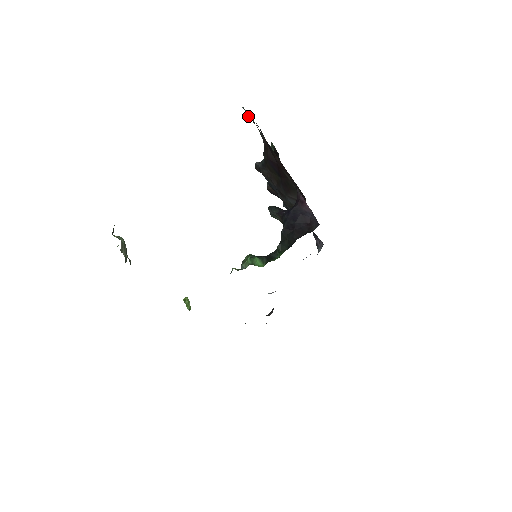
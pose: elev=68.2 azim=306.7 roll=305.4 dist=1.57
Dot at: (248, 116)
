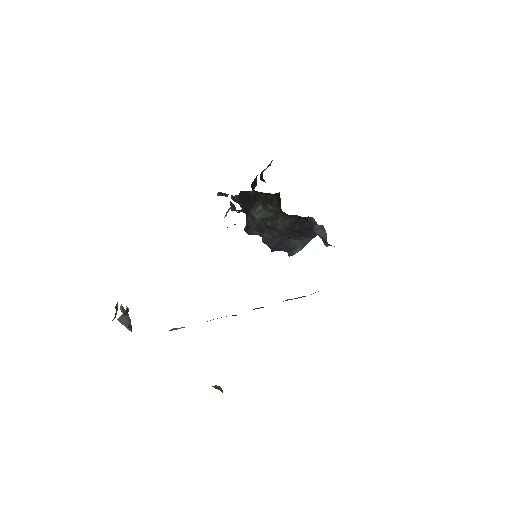
Dot at: (222, 194)
